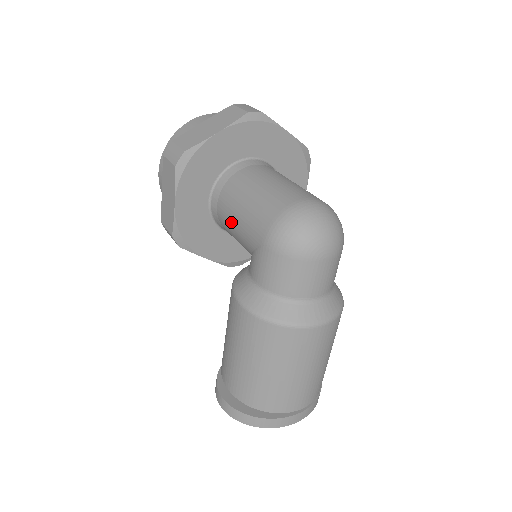
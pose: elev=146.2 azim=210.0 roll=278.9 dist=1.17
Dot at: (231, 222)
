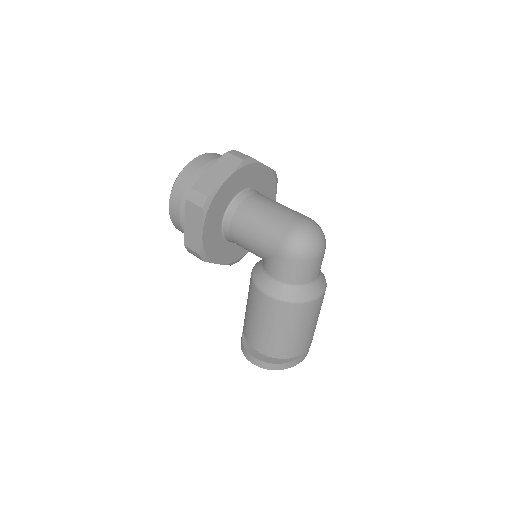
Dot at: (246, 240)
